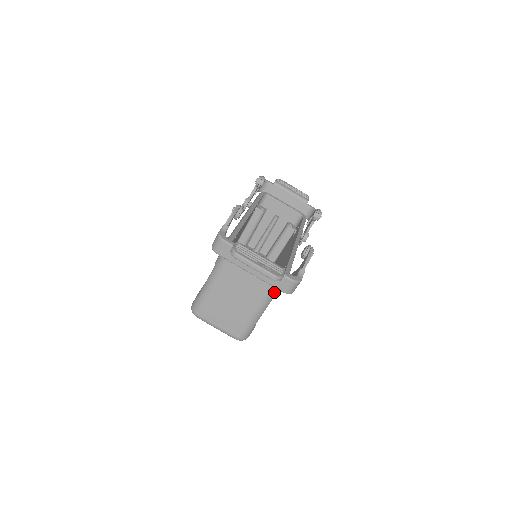
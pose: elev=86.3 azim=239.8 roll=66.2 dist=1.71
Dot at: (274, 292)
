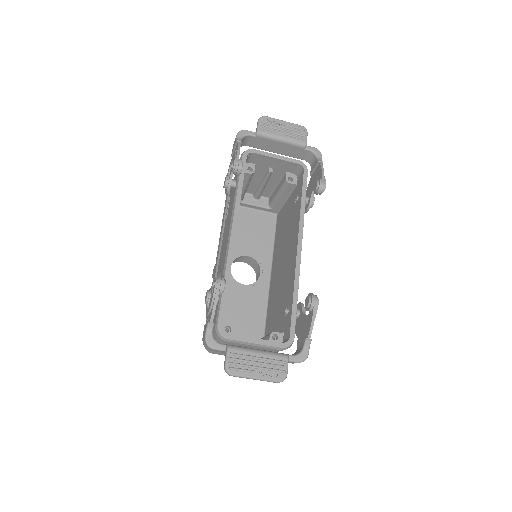
Dot at: occluded
